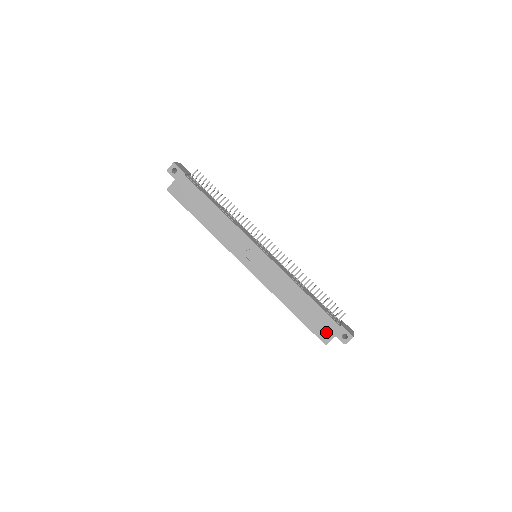
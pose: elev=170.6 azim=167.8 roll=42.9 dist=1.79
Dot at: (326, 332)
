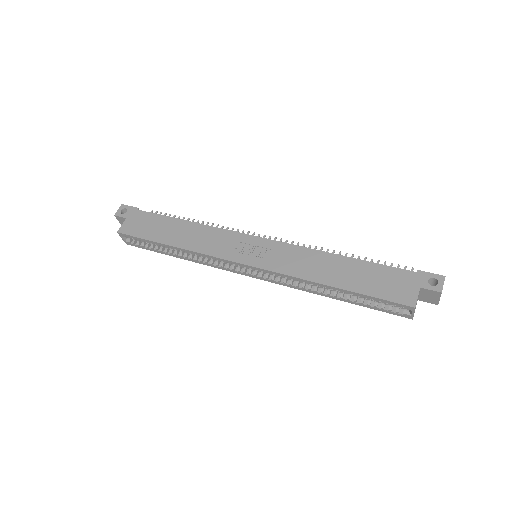
Dot at: (403, 289)
